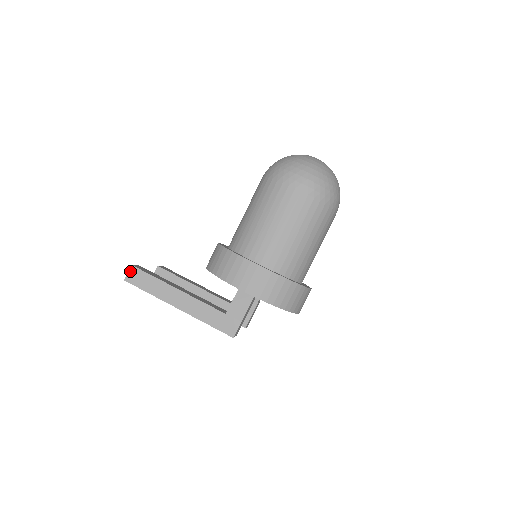
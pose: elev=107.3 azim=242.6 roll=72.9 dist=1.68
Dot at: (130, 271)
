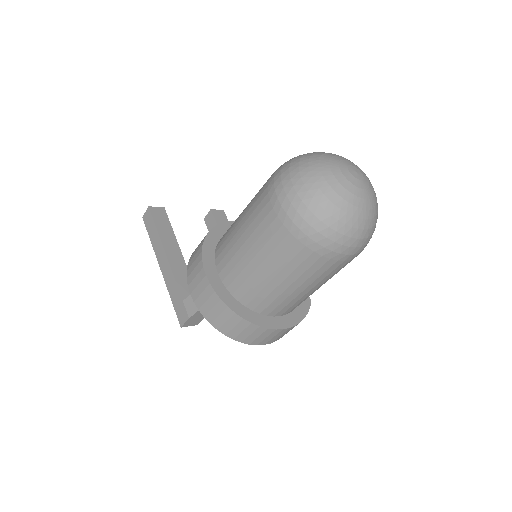
Dot at: (147, 212)
